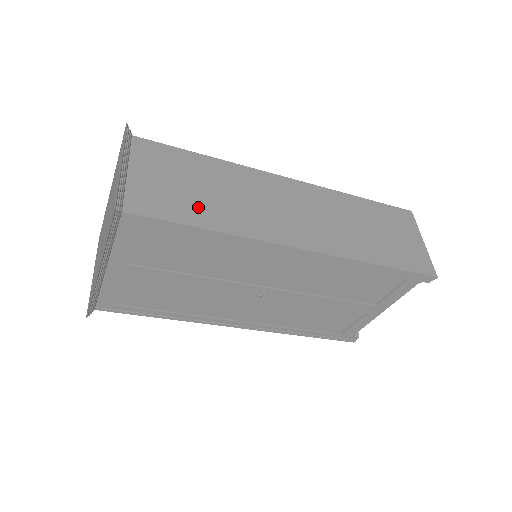
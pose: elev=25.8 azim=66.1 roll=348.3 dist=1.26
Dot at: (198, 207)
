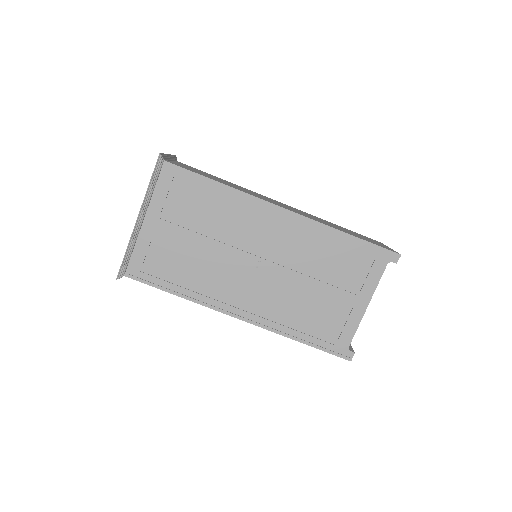
Dot at: (213, 178)
